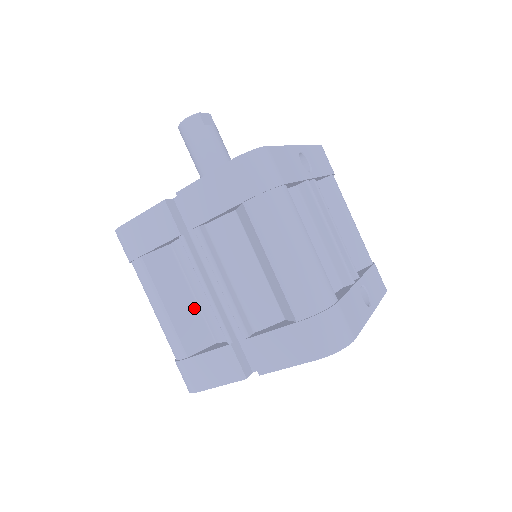
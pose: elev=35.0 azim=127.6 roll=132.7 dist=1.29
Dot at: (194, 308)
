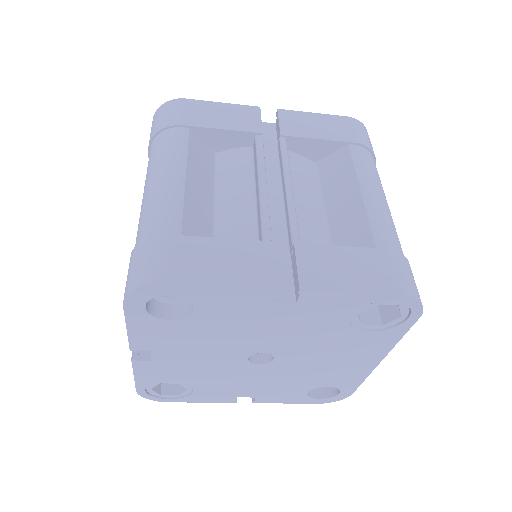
Dot at: (210, 211)
